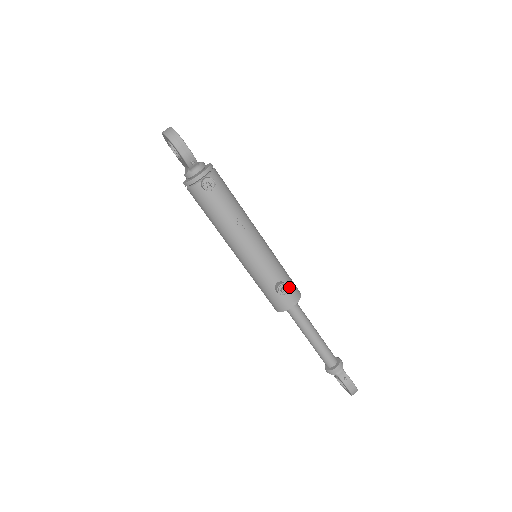
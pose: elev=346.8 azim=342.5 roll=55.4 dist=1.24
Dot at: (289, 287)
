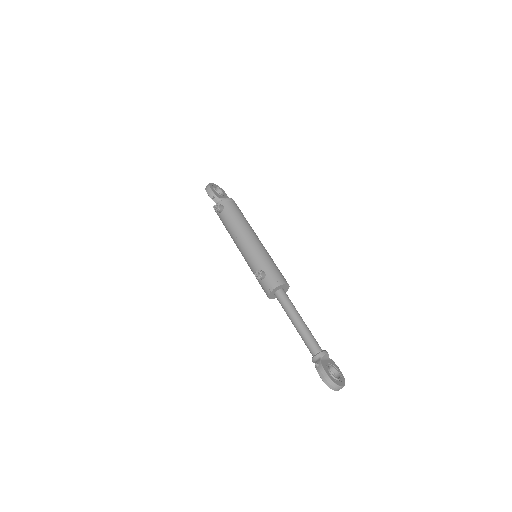
Dot at: (269, 276)
